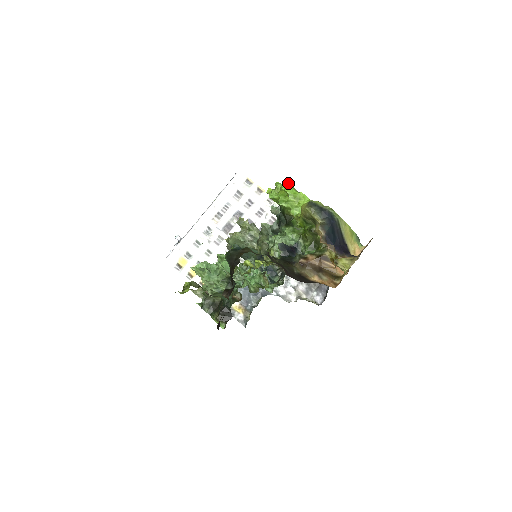
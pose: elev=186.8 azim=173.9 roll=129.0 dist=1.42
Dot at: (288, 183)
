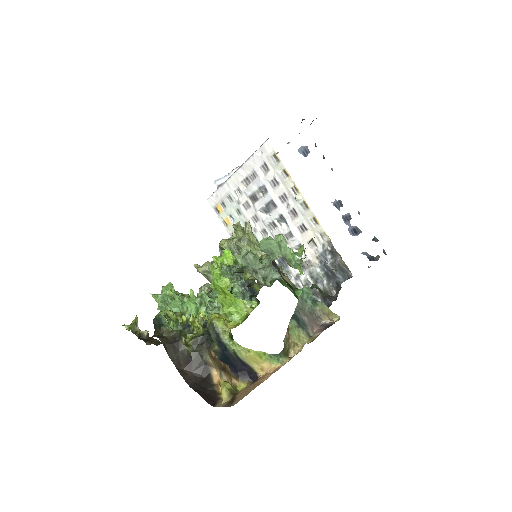
Dot at: occluded
